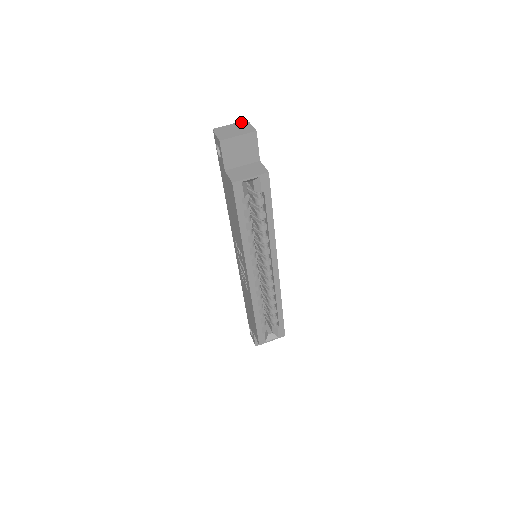
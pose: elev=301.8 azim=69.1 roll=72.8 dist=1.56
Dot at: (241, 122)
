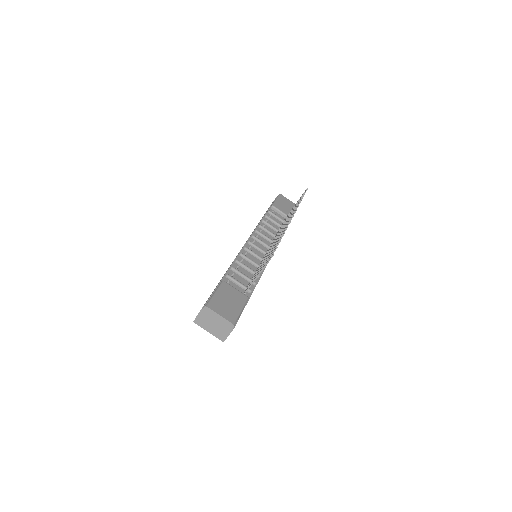
Dot at: (229, 323)
